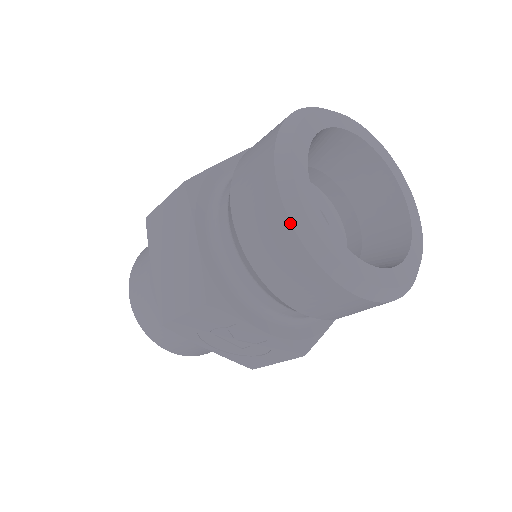
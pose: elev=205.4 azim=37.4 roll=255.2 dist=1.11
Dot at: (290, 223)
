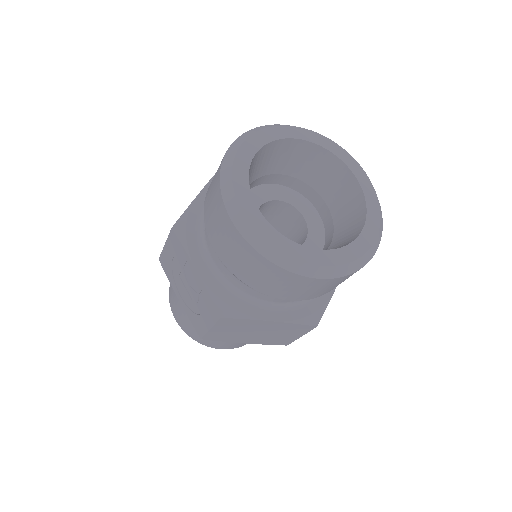
Dot at: (222, 163)
